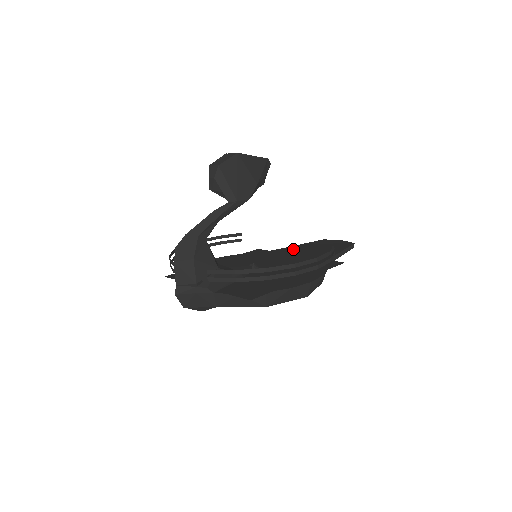
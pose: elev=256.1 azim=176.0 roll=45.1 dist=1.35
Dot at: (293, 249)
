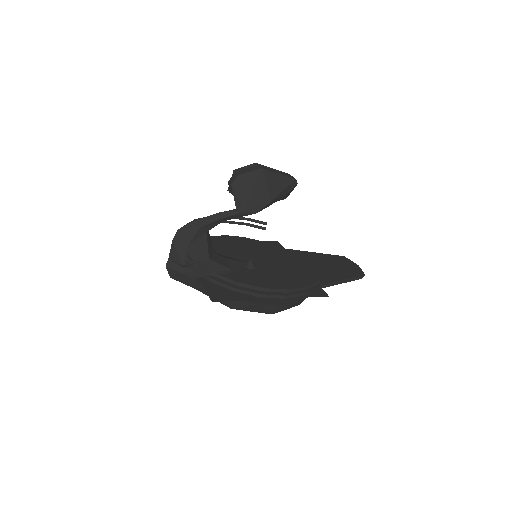
Dot at: (306, 256)
